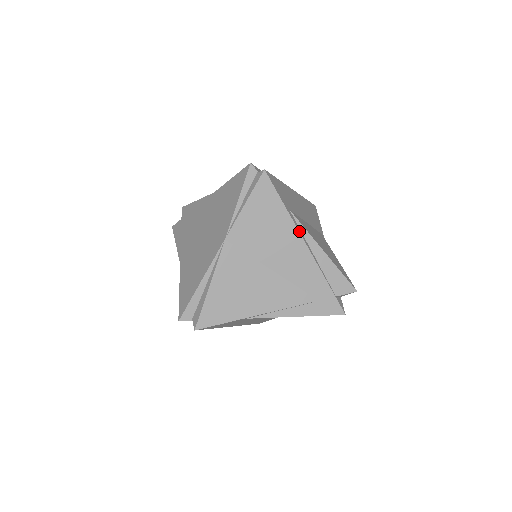
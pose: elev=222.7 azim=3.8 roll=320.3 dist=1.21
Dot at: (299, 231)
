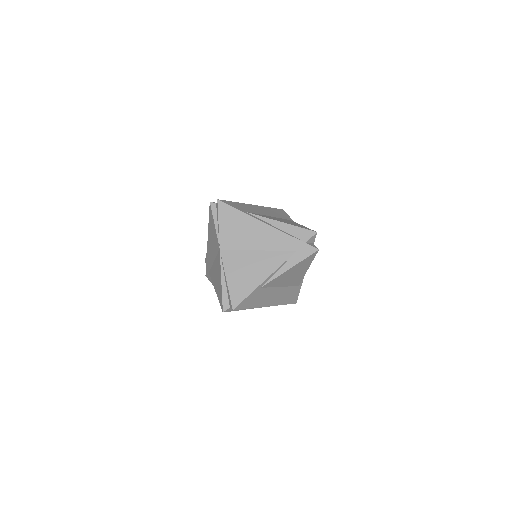
Dot at: (258, 219)
